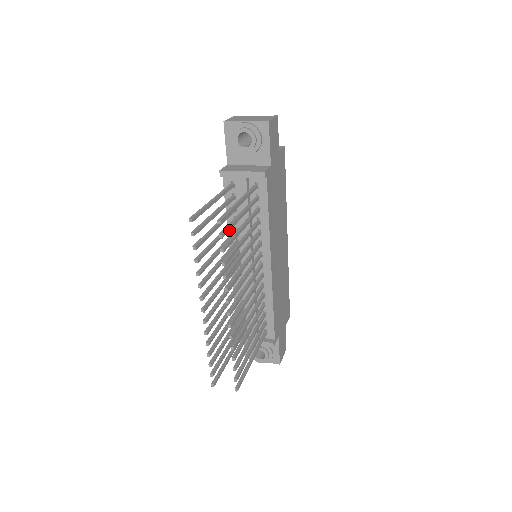
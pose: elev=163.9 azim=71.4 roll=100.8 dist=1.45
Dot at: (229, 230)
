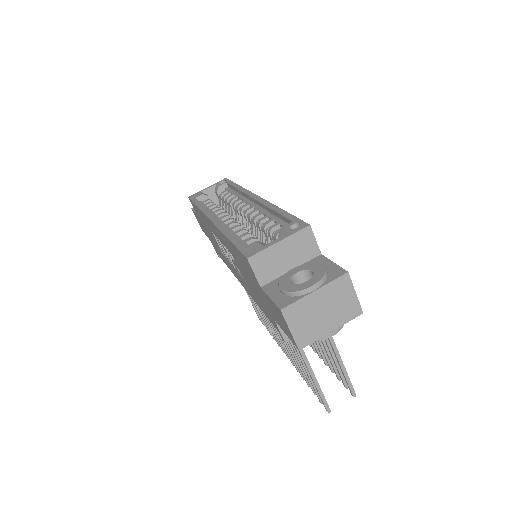
Dot at: occluded
